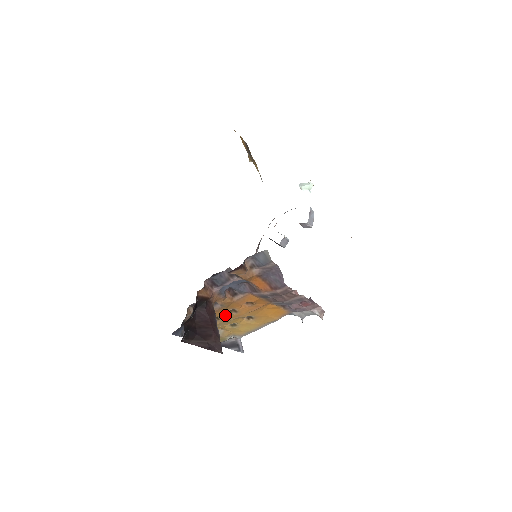
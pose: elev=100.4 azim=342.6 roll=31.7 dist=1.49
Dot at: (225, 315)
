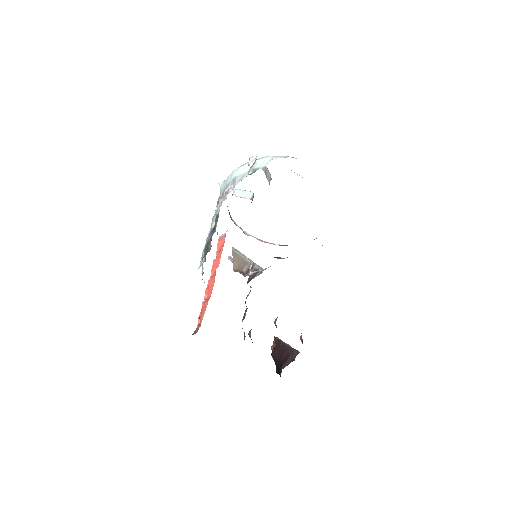
Dot at: occluded
